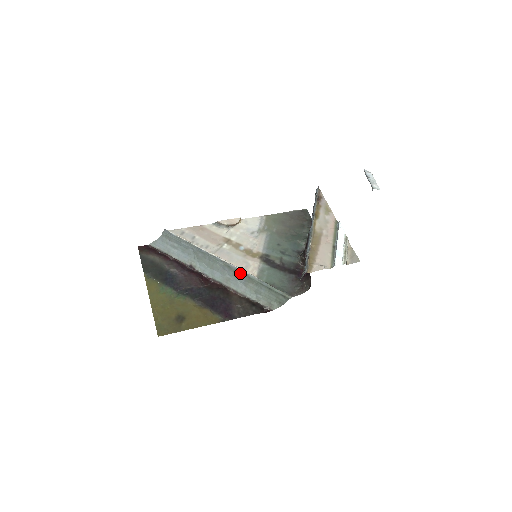
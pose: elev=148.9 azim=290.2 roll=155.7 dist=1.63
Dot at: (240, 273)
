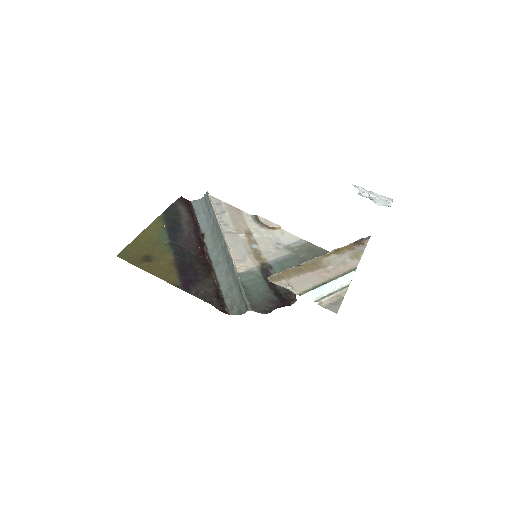
Dot at: (229, 260)
